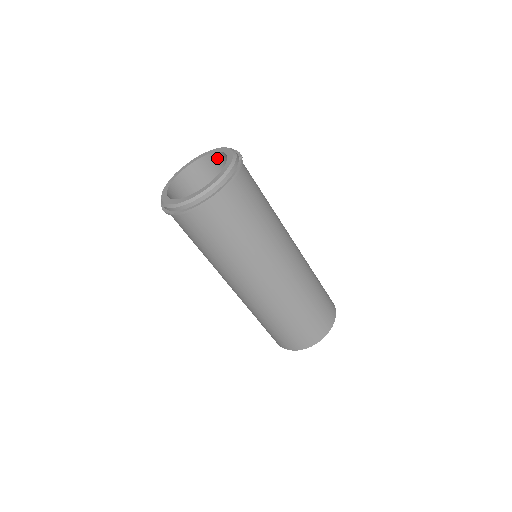
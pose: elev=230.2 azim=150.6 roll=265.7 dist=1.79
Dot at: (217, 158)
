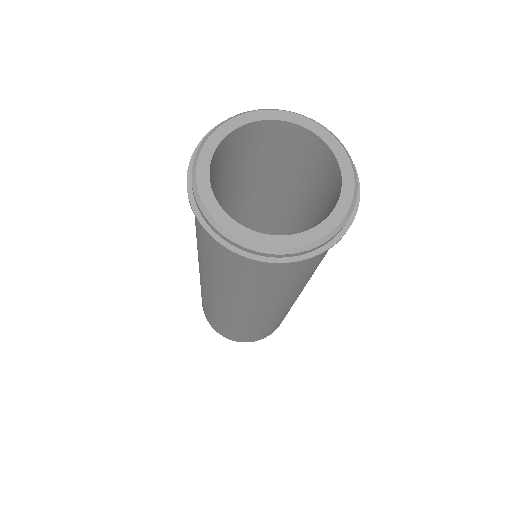
Dot at: (288, 130)
